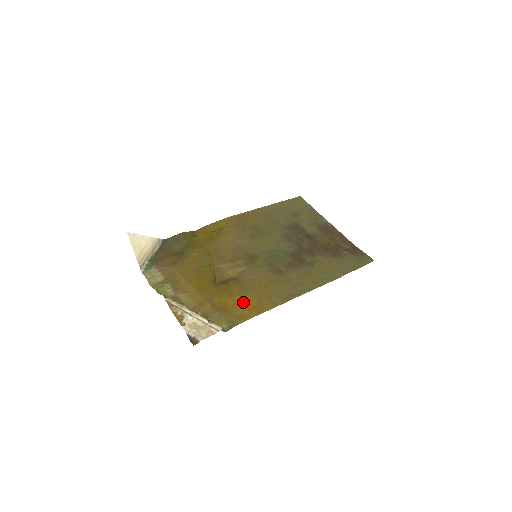
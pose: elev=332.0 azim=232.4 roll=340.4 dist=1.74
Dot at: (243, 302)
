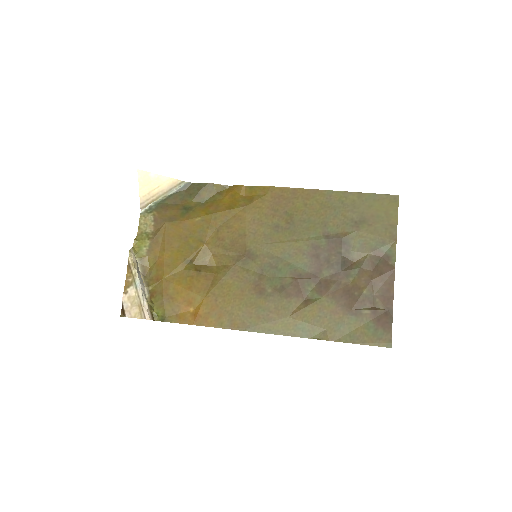
Dot at: (194, 302)
